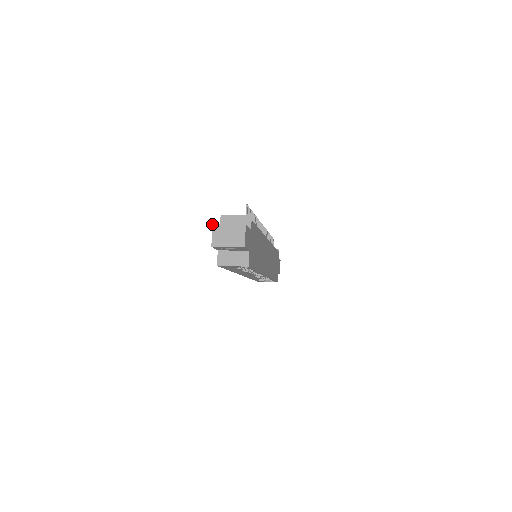
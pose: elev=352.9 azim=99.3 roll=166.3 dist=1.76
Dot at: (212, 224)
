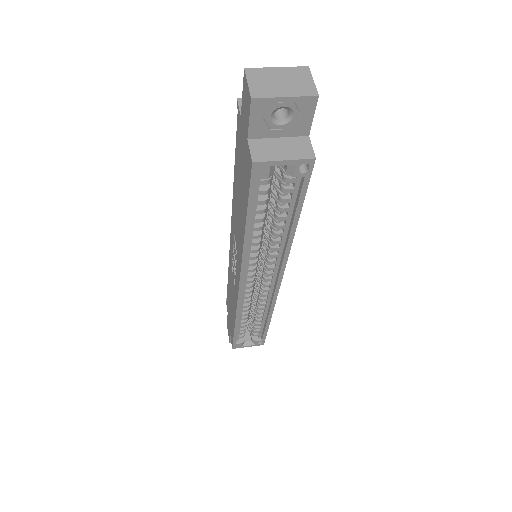
Dot at: occluded
